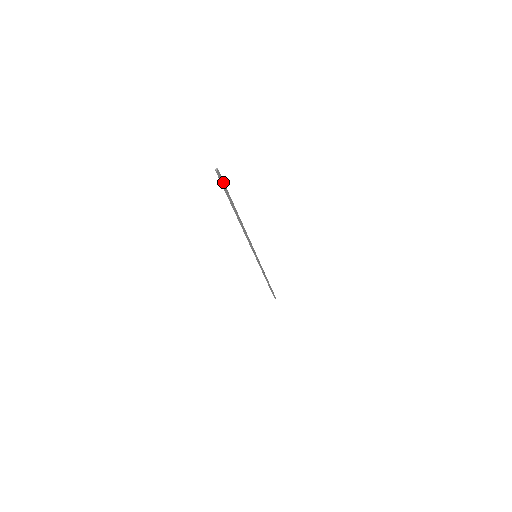
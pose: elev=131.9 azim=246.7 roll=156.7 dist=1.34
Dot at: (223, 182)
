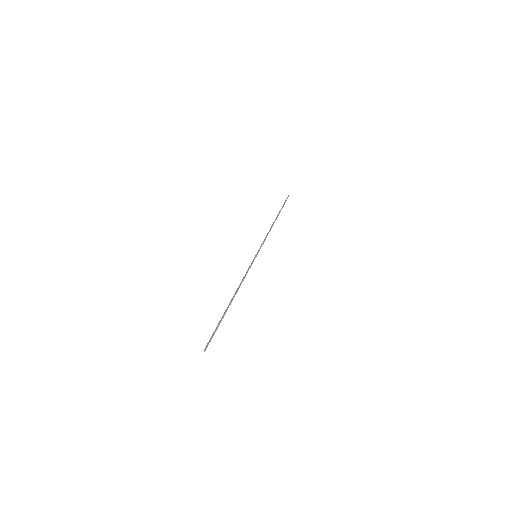
Dot at: occluded
